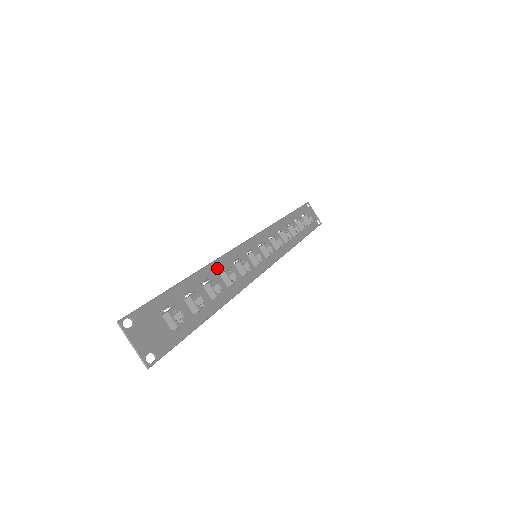
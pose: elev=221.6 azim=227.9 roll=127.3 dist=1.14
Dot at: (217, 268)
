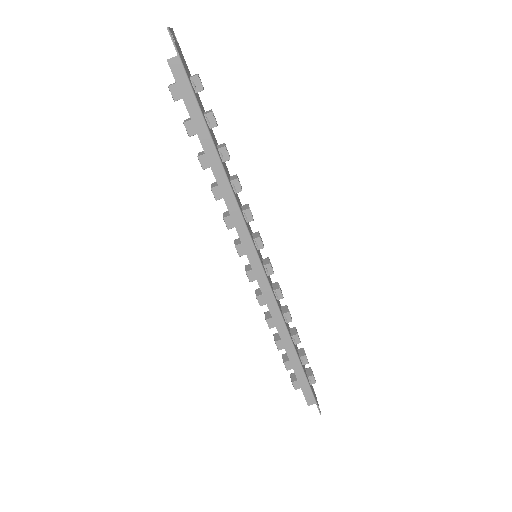
Dot at: occluded
